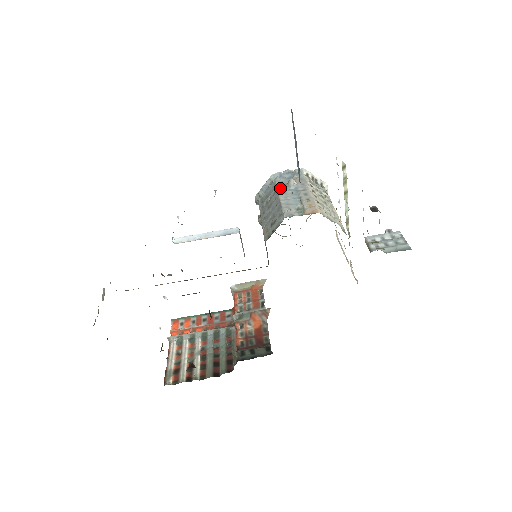
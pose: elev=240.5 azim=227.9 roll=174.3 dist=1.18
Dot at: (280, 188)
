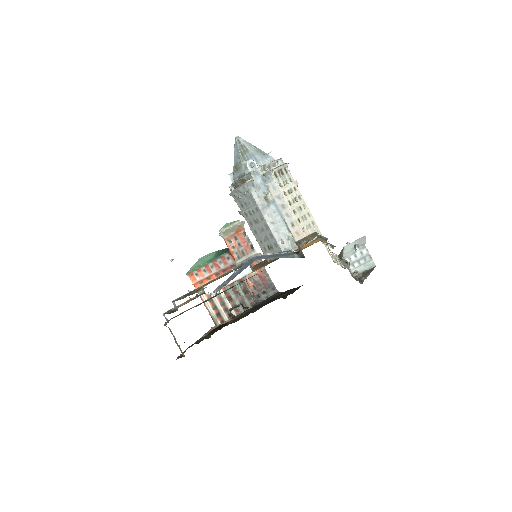
Dot at: (261, 207)
